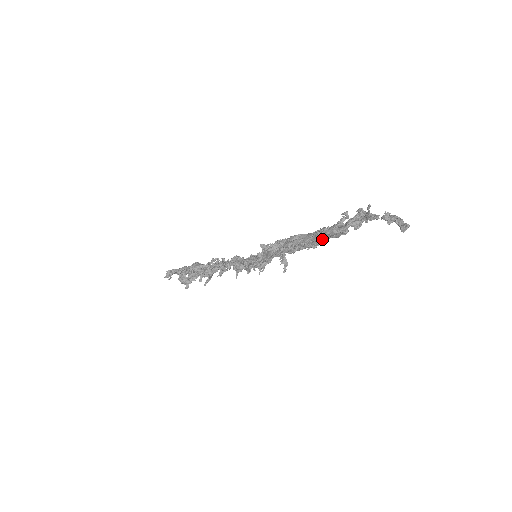
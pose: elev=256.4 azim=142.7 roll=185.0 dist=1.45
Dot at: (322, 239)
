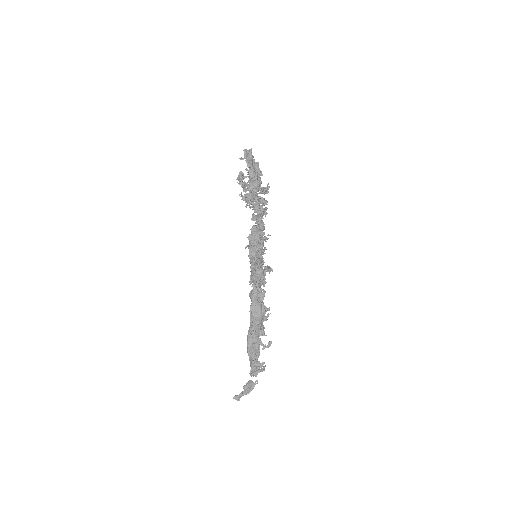
Dot at: occluded
